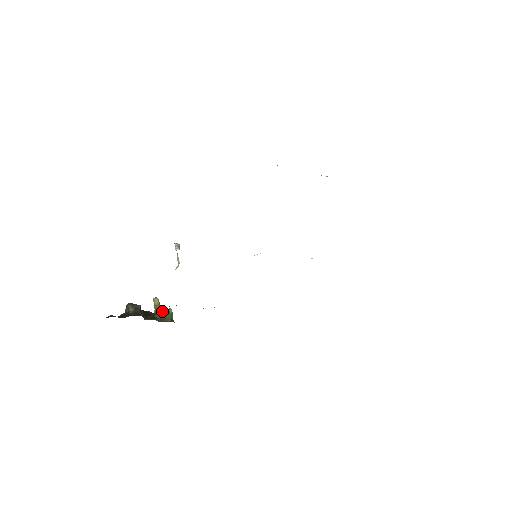
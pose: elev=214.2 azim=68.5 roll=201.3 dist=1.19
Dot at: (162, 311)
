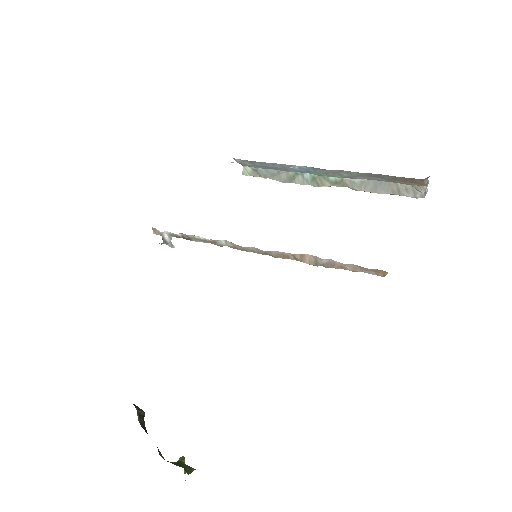
Dot at: (179, 462)
